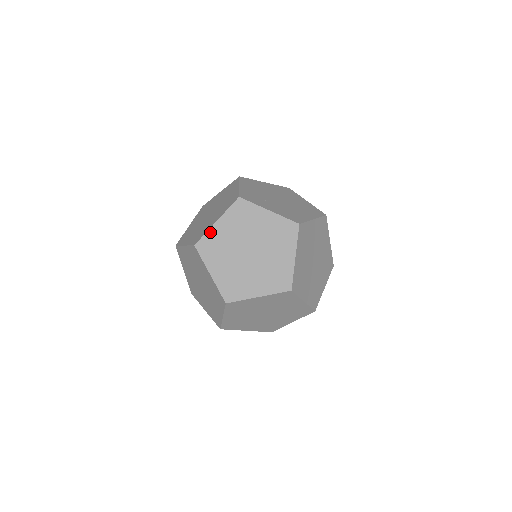
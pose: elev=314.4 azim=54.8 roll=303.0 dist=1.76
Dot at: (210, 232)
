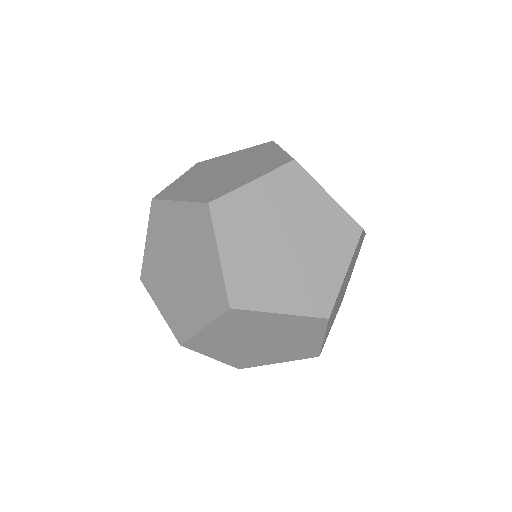
Dot at: occluded
